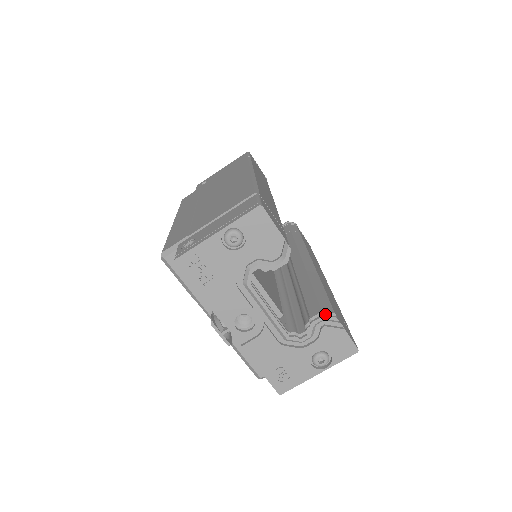
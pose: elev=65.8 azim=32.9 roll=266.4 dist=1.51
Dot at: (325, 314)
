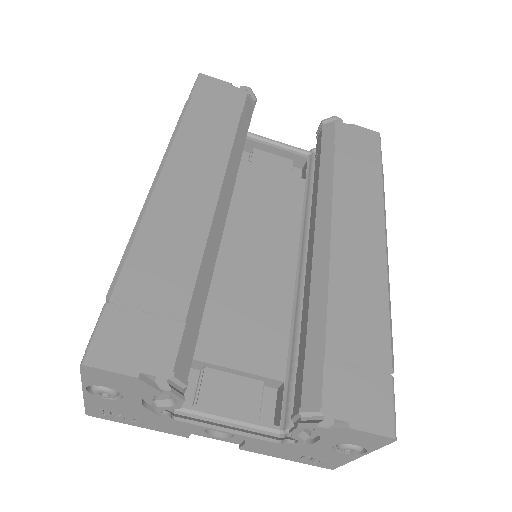
Dot at: (304, 416)
